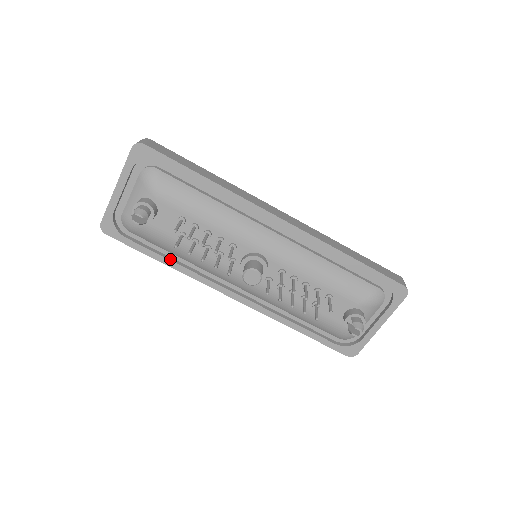
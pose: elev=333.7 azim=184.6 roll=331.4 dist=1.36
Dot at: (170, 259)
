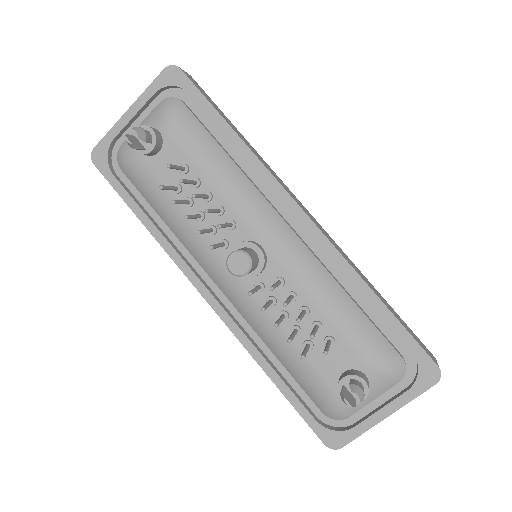
Dot at: (152, 221)
